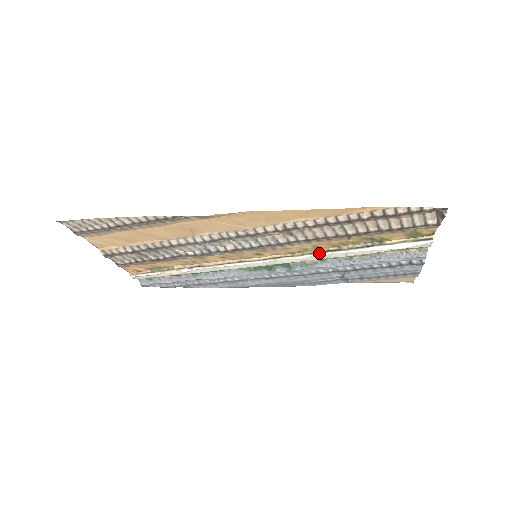
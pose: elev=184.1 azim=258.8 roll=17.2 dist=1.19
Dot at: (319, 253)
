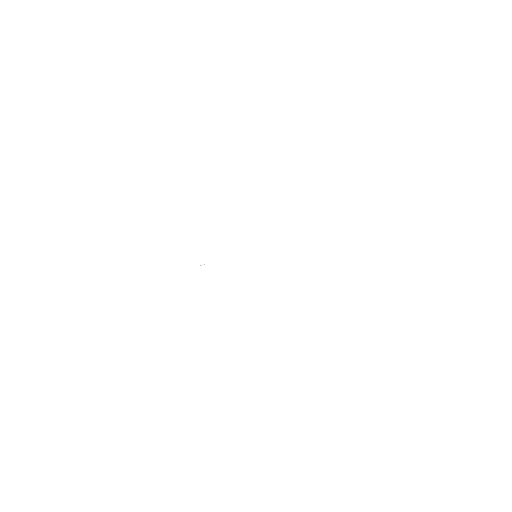
Dot at: occluded
